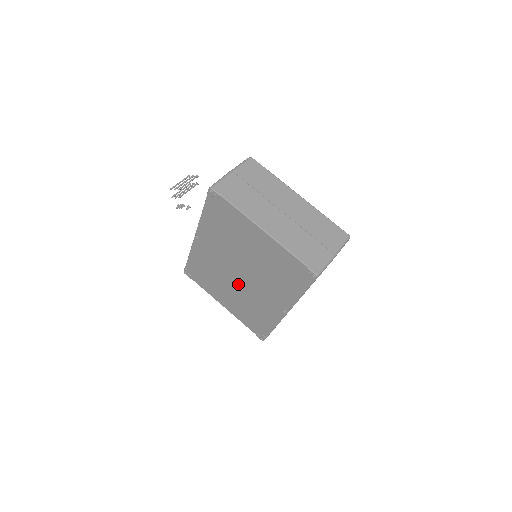
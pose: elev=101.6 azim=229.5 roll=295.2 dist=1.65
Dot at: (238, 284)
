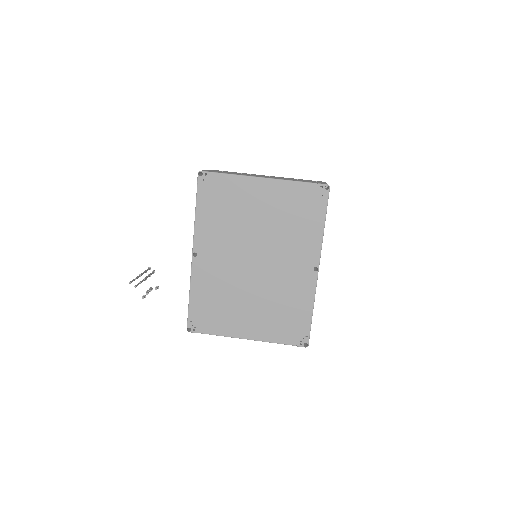
Dot at: (256, 280)
